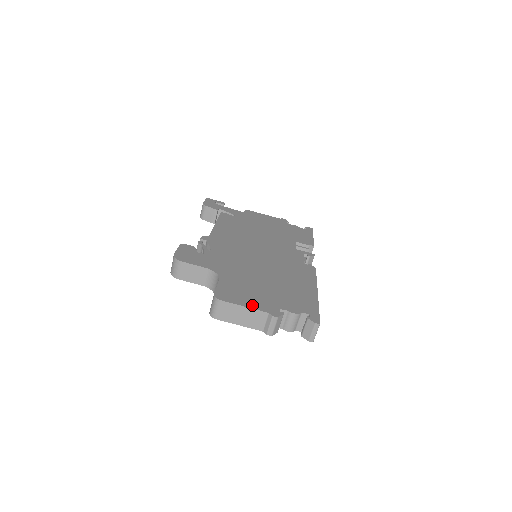
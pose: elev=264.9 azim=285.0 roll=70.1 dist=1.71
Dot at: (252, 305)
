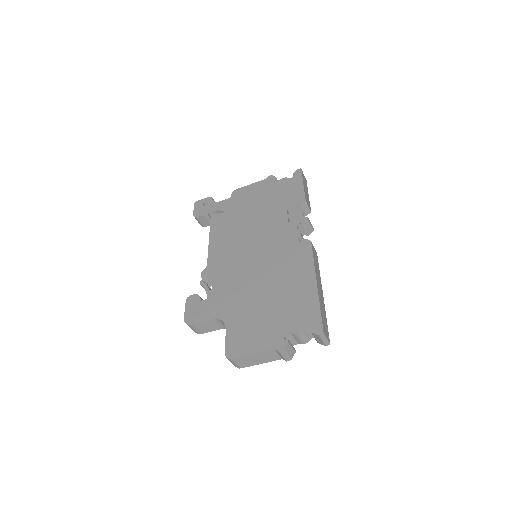
Dot at: (259, 348)
